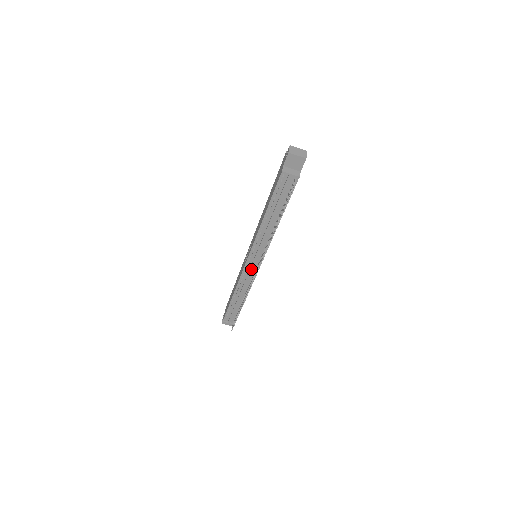
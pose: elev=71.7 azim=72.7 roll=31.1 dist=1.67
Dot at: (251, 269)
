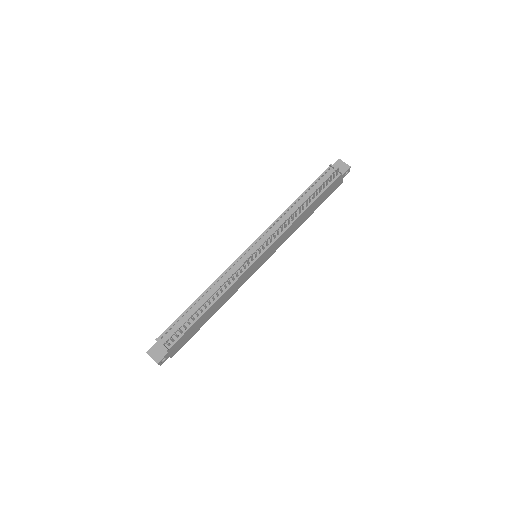
Dot at: (248, 257)
